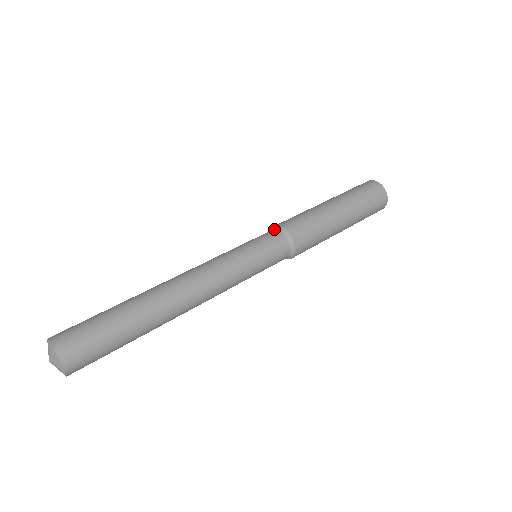
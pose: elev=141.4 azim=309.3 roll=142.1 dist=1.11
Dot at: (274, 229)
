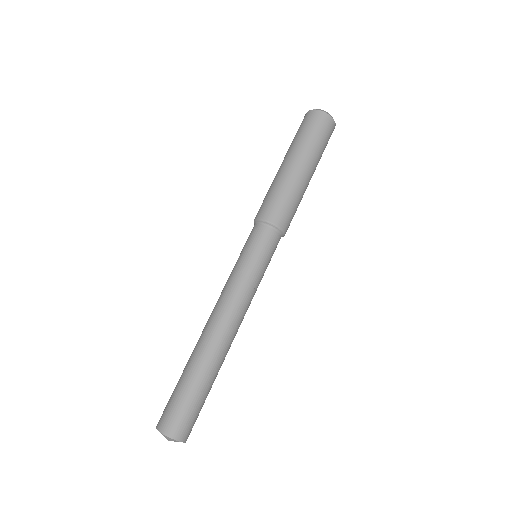
Dot at: (261, 224)
